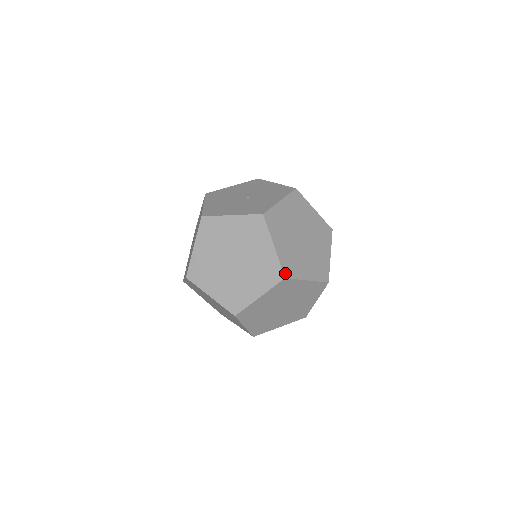
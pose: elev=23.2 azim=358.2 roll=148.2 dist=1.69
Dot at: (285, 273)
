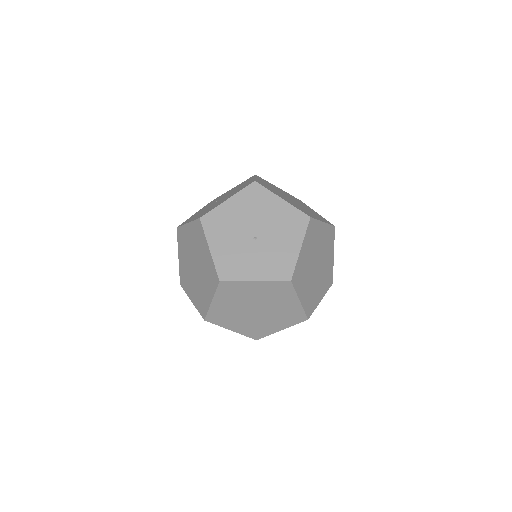
Dot at: (208, 318)
